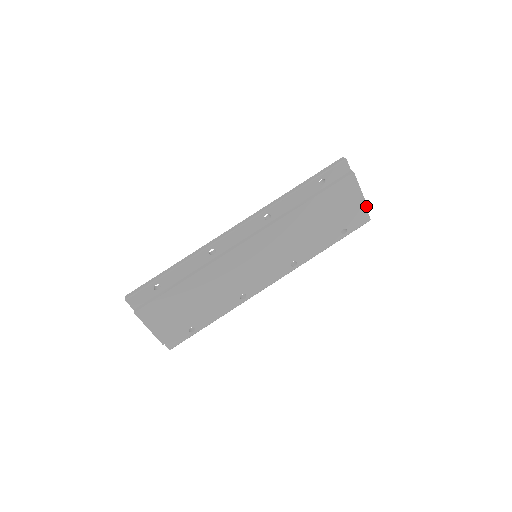
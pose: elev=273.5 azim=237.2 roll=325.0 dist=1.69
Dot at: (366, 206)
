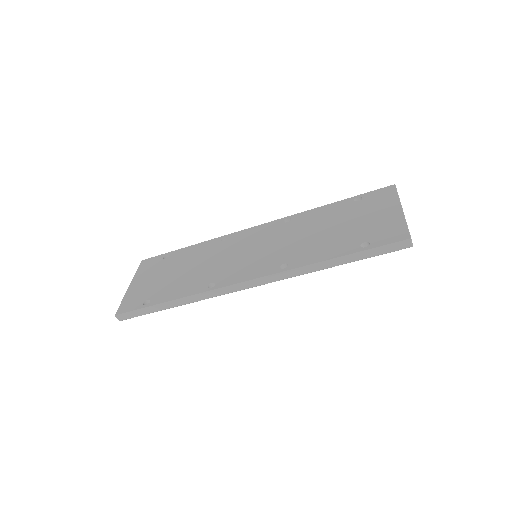
Dot at: occluded
